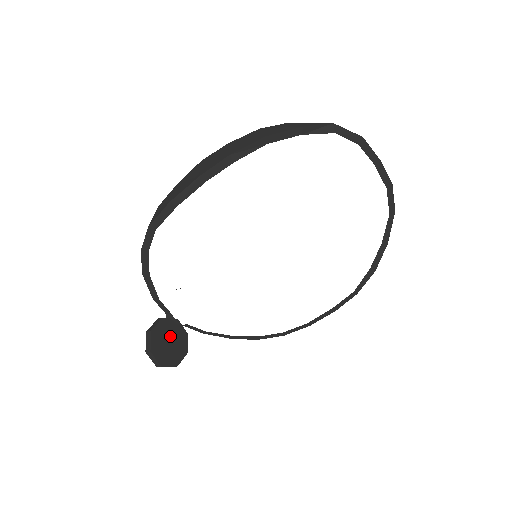
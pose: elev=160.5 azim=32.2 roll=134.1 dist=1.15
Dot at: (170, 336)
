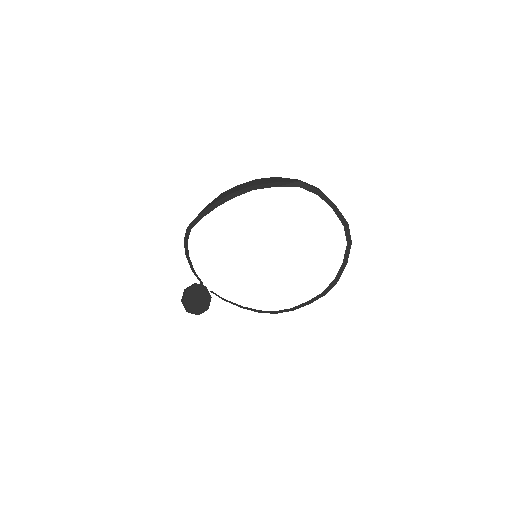
Dot at: (199, 296)
